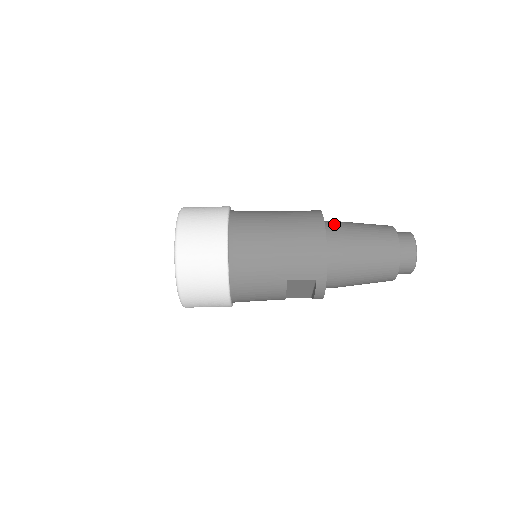
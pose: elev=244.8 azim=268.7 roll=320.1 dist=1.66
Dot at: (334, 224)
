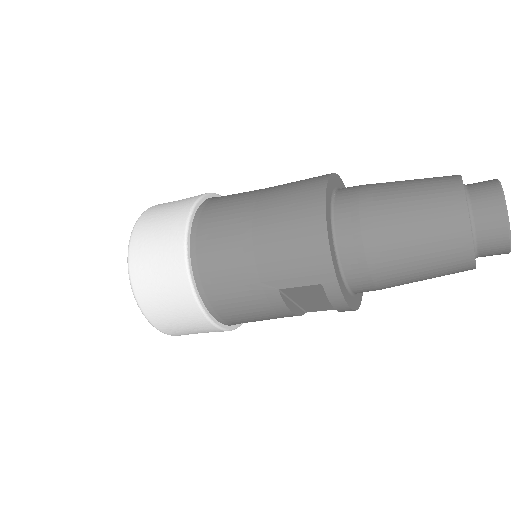
Dot at: (352, 190)
